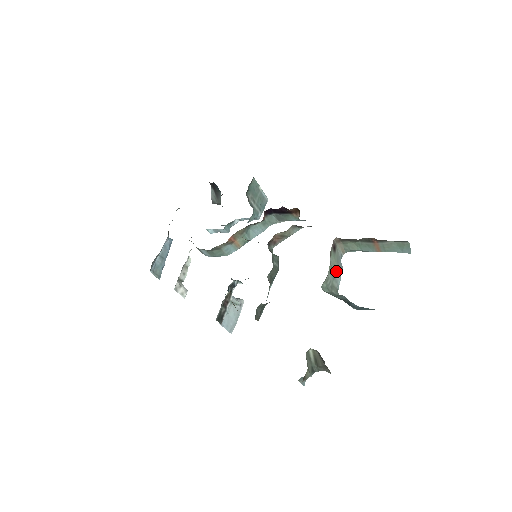
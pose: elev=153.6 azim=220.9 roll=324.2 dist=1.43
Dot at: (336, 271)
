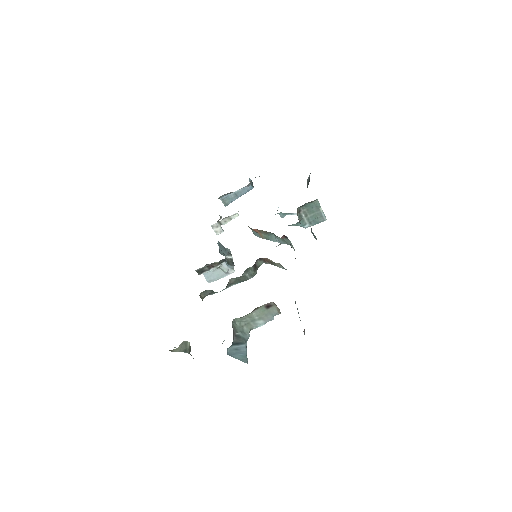
Dot at: (259, 319)
